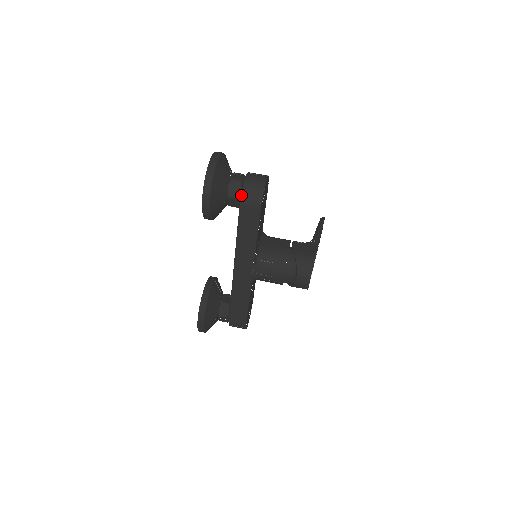
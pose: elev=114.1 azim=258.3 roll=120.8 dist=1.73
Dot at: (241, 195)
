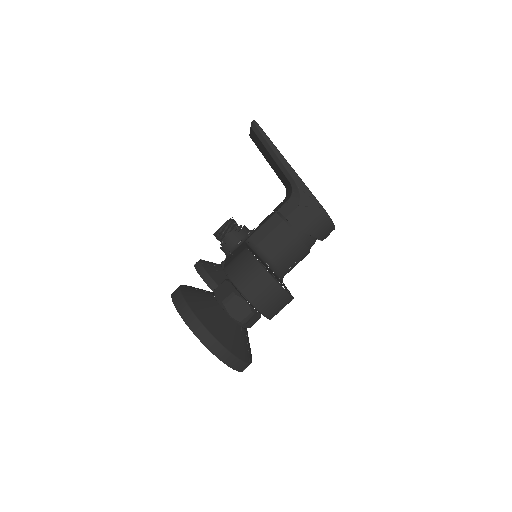
Dot at: occluded
